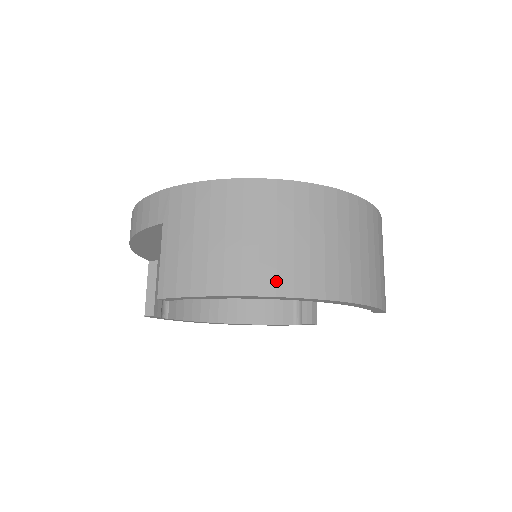
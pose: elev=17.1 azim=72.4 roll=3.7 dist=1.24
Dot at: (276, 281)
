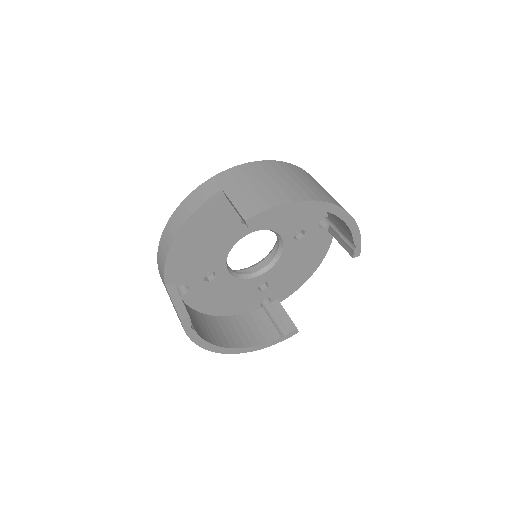
Dot at: (316, 196)
